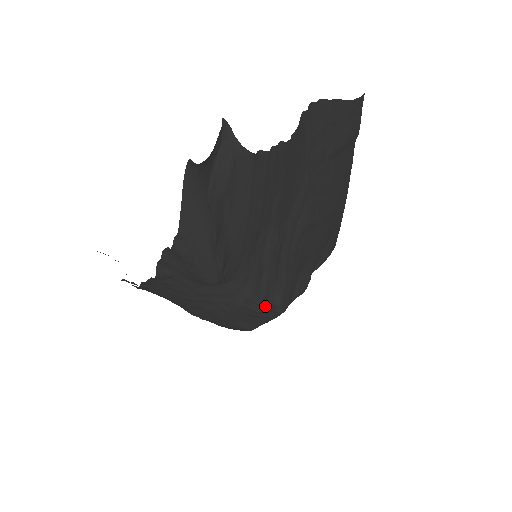
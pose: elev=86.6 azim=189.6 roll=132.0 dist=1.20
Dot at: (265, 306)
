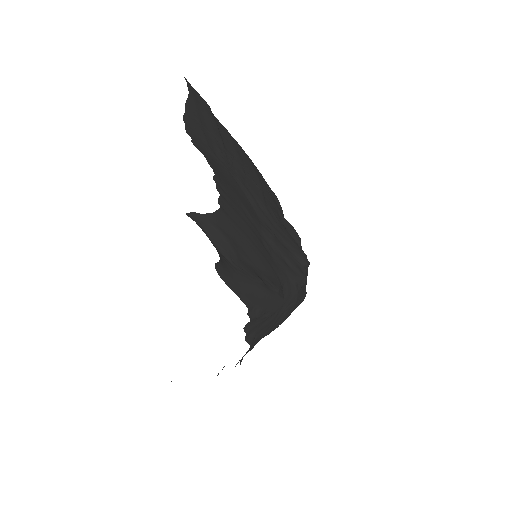
Dot at: (304, 274)
